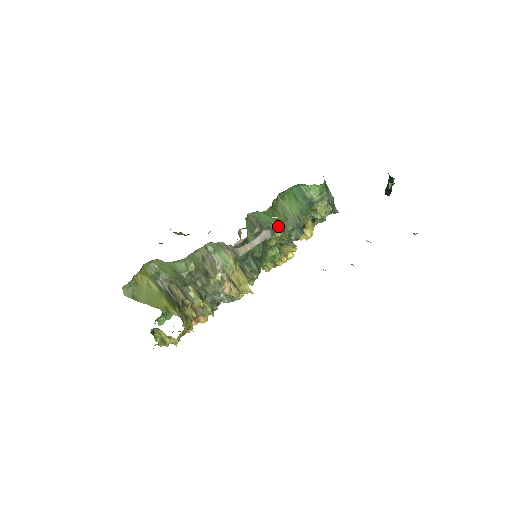
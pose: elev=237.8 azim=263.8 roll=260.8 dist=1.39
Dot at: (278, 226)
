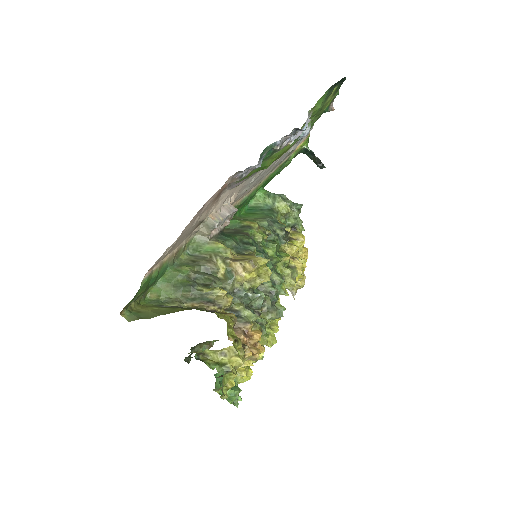
Dot at: (250, 222)
